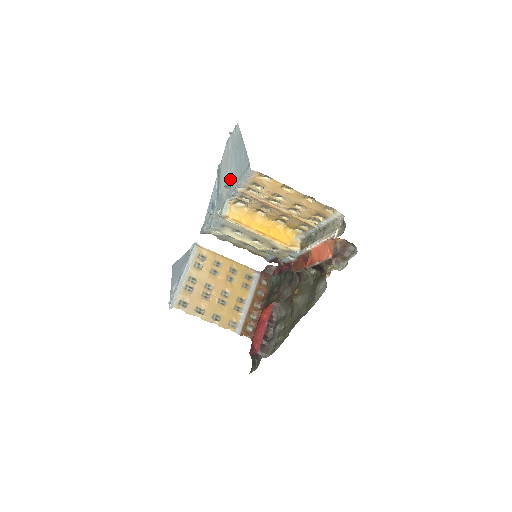
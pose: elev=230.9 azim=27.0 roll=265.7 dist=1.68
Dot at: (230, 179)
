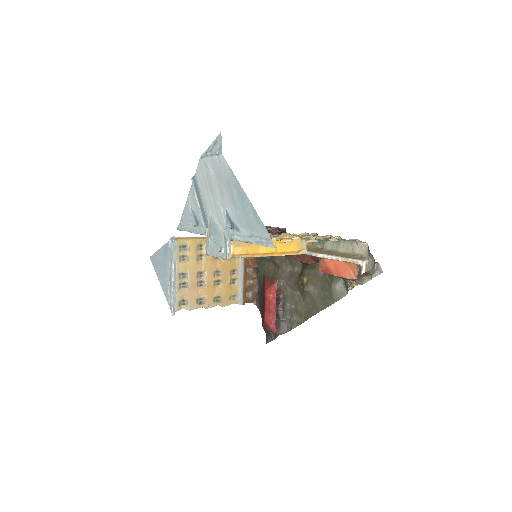
Dot at: (229, 221)
